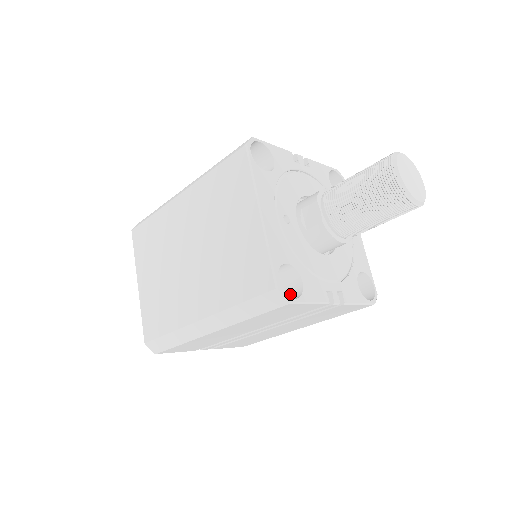
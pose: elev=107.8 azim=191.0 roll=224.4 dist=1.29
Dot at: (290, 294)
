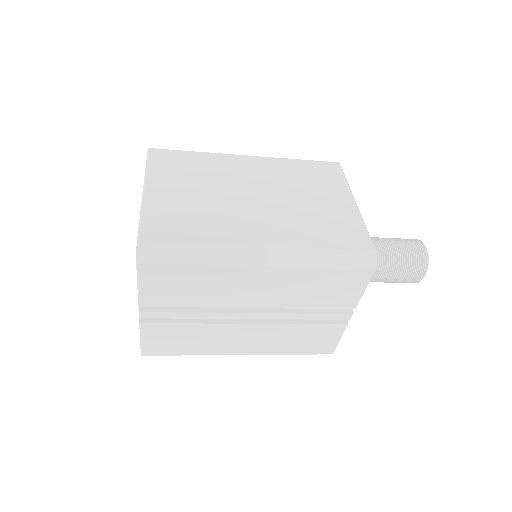
Dot at: occluded
